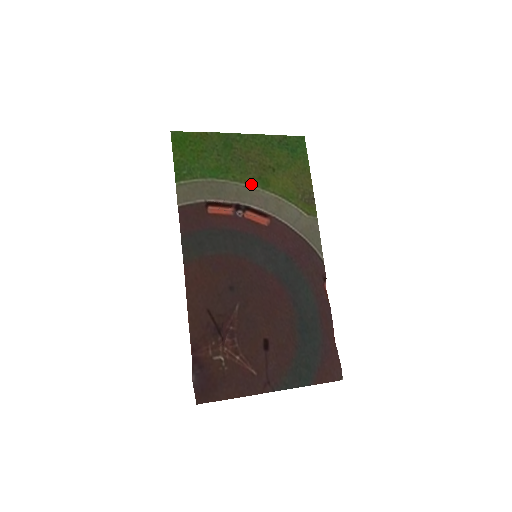
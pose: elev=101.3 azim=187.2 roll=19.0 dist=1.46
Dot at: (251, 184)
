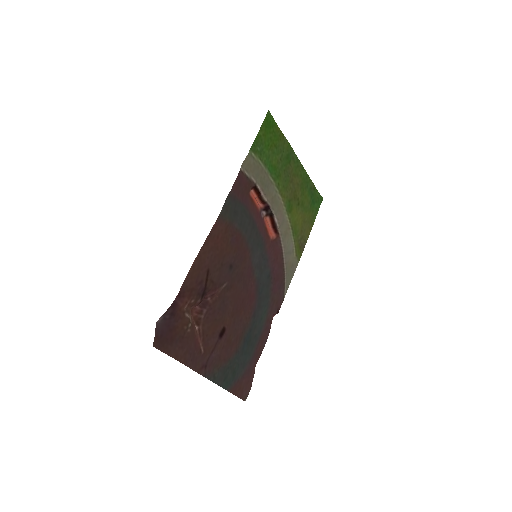
Dot at: (283, 200)
